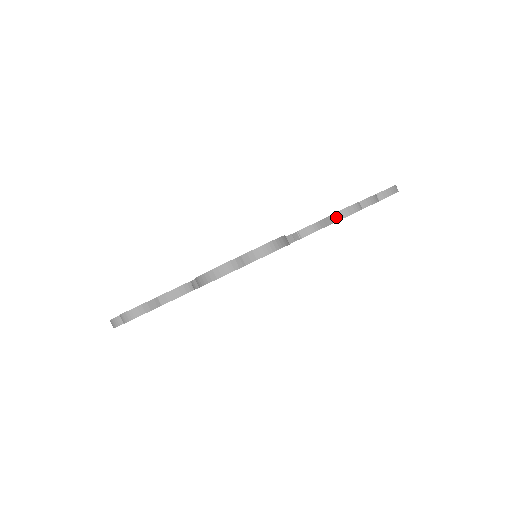
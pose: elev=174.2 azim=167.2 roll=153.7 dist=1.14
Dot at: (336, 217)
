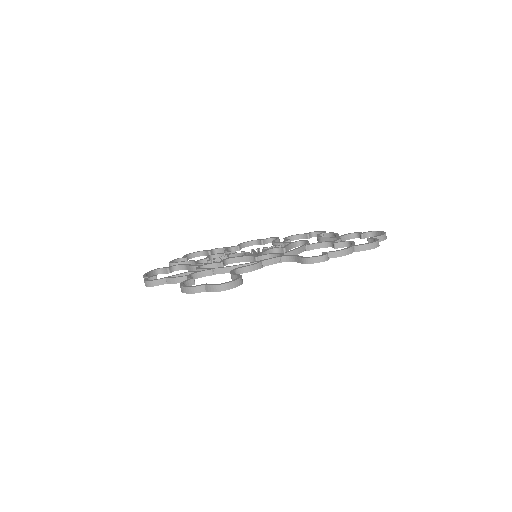
Dot at: (304, 261)
